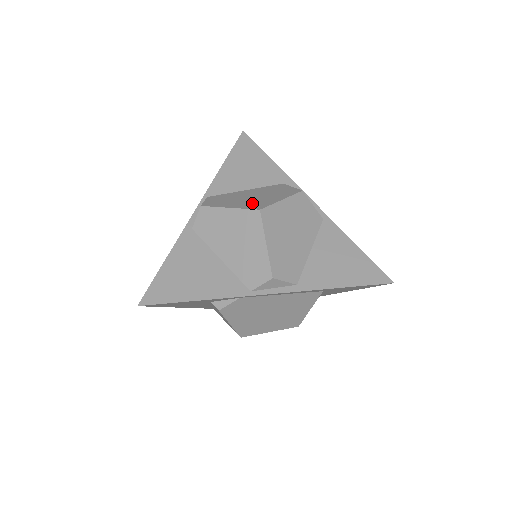
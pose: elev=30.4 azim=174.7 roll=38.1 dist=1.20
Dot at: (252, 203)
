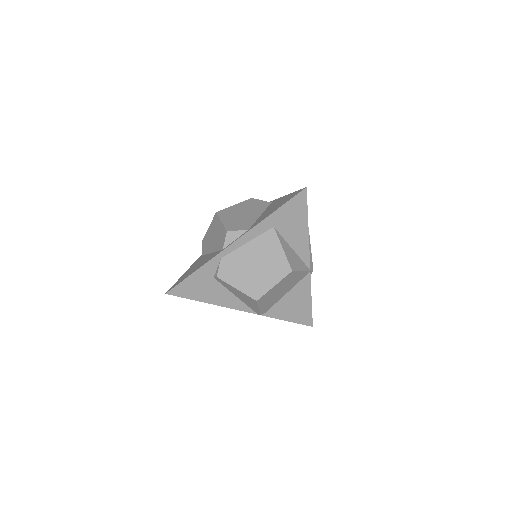
Dot at: occluded
